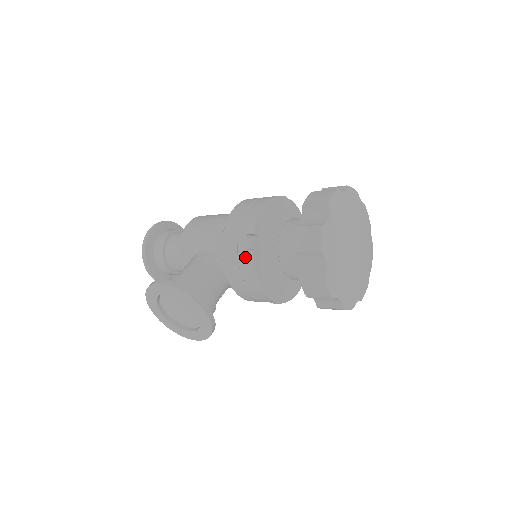
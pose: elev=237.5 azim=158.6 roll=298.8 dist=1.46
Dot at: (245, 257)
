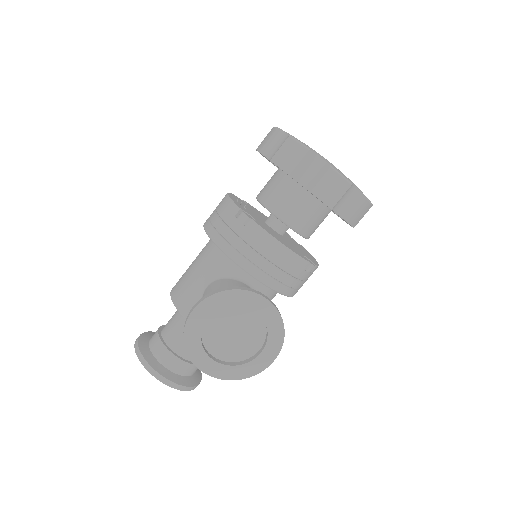
Dot at: (250, 232)
